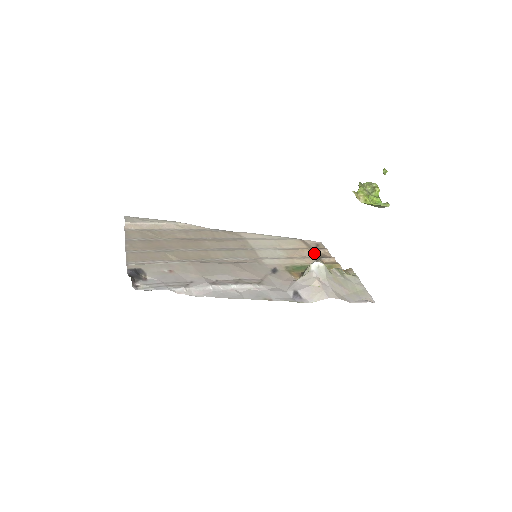
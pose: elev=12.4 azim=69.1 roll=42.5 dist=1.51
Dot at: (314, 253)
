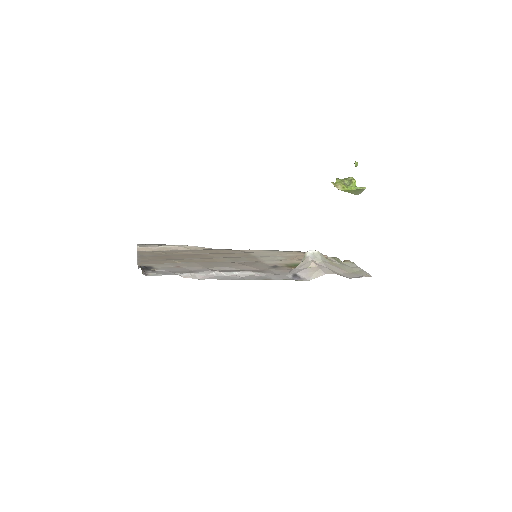
Dot at: occluded
